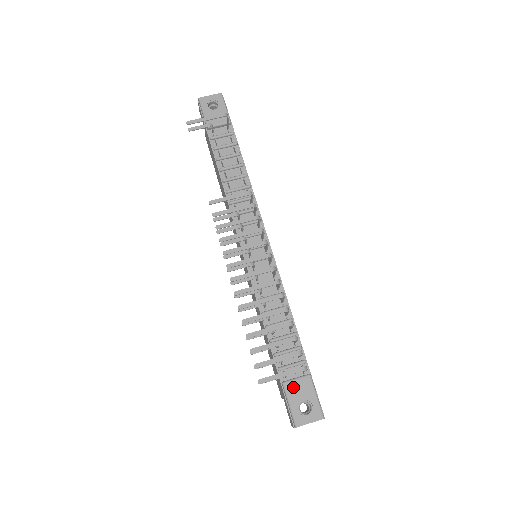
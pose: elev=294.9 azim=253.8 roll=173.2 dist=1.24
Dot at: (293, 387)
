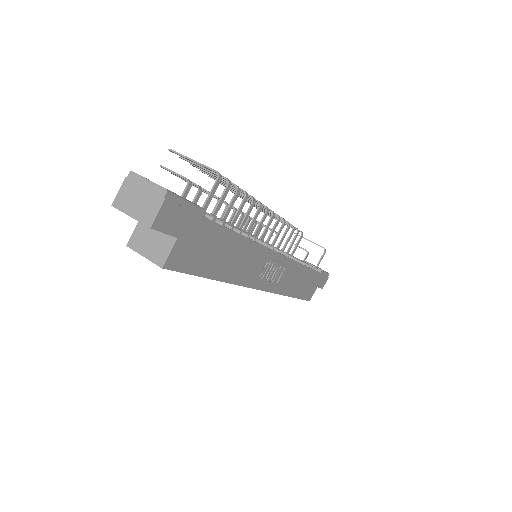
Dot at: occluded
